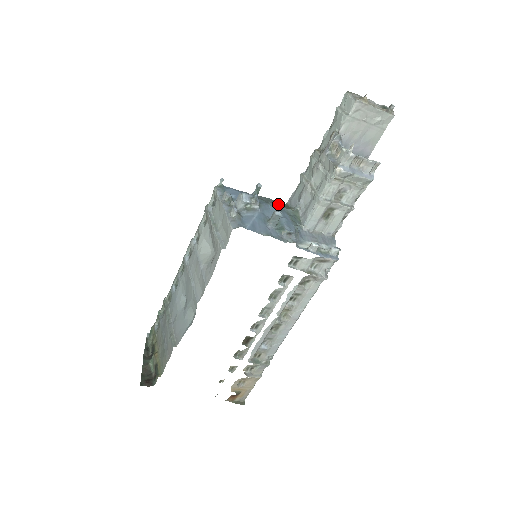
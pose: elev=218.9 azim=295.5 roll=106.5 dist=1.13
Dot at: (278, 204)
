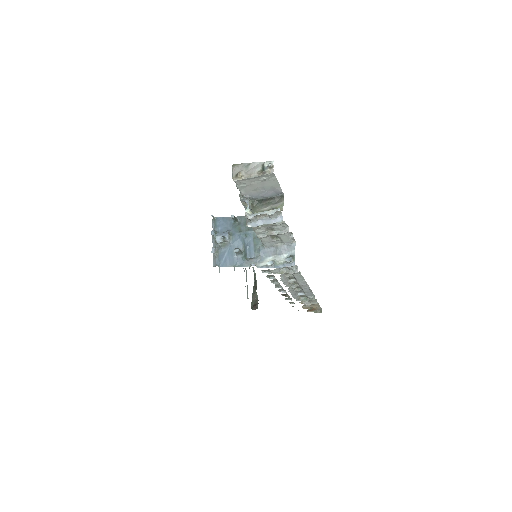
Dot at: occluded
